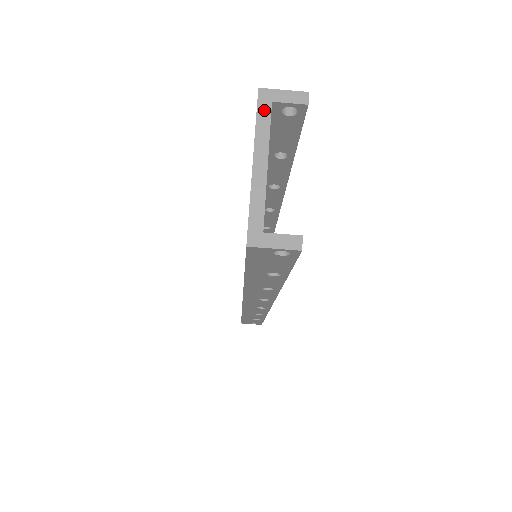
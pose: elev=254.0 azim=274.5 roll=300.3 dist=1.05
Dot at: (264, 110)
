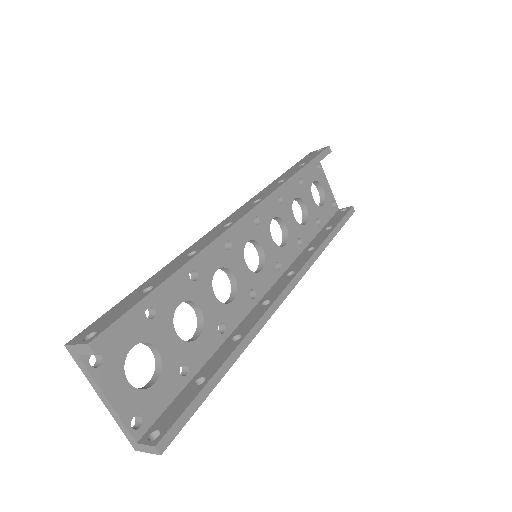
Dot at: (79, 362)
